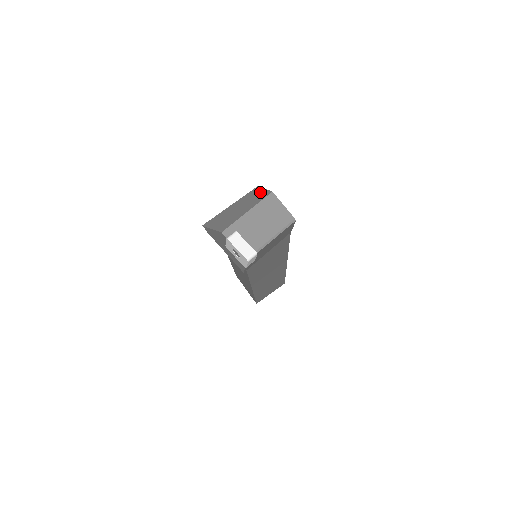
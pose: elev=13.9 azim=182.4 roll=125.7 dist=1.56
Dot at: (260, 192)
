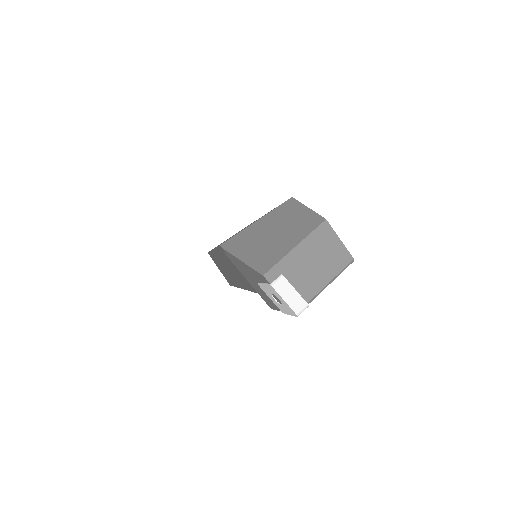
Dot at: (303, 212)
